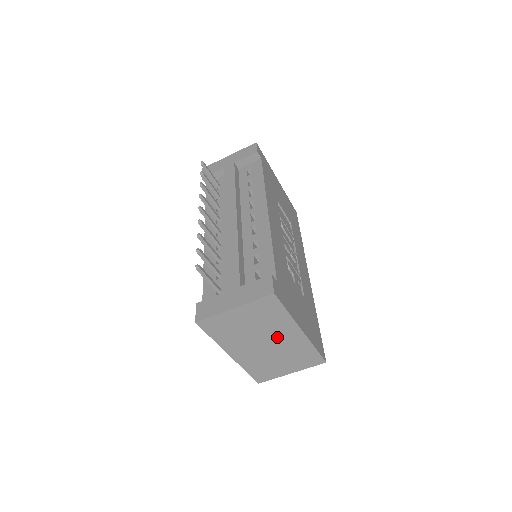
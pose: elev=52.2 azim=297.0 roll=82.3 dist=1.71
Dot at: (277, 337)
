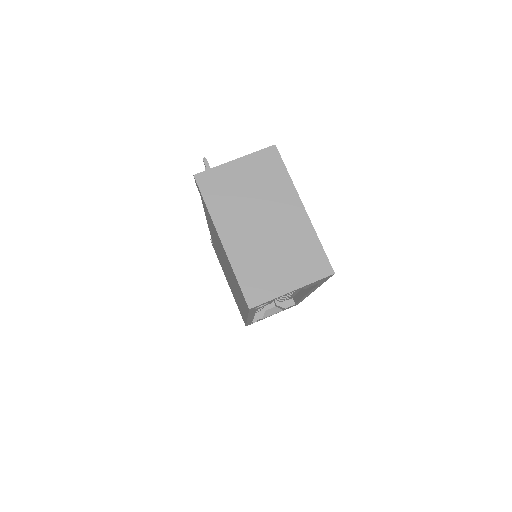
Dot at: (276, 213)
